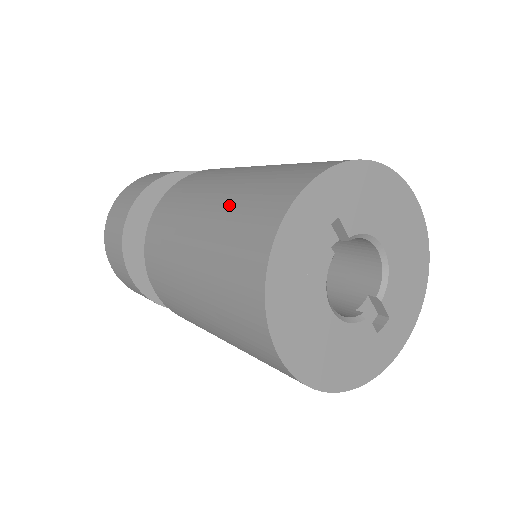
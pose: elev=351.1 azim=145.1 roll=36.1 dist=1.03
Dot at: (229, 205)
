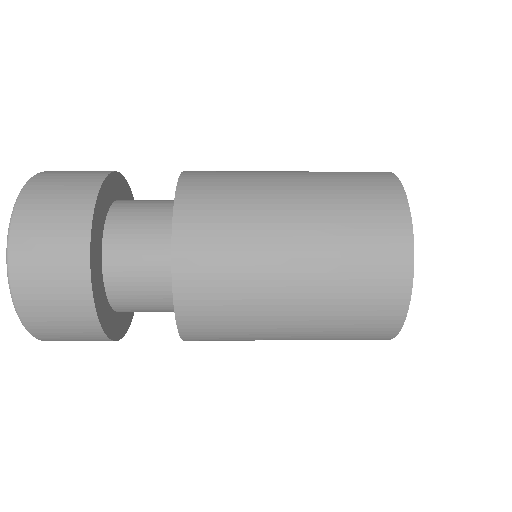
Dot at: (331, 265)
